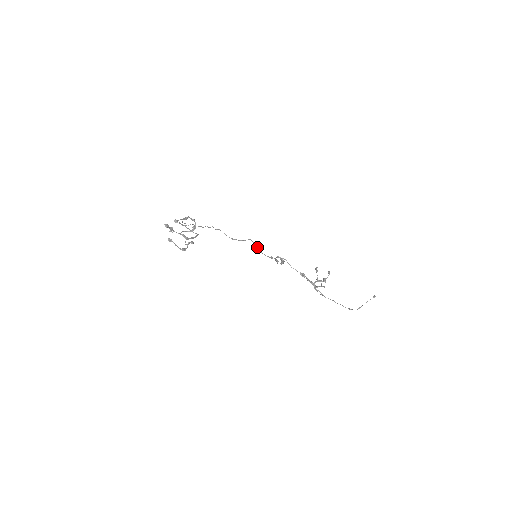
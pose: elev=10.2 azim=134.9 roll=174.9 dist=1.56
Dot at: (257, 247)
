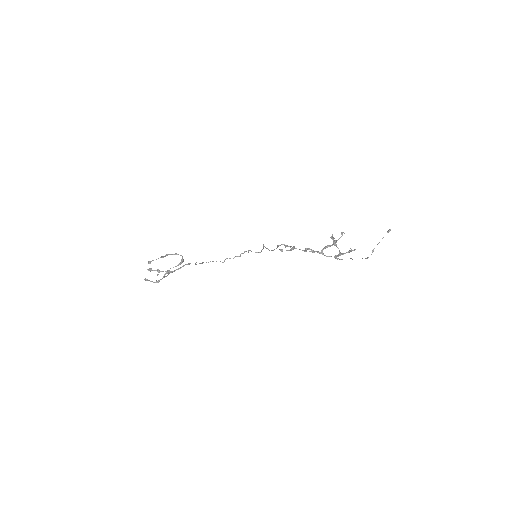
Dot at: occluded
